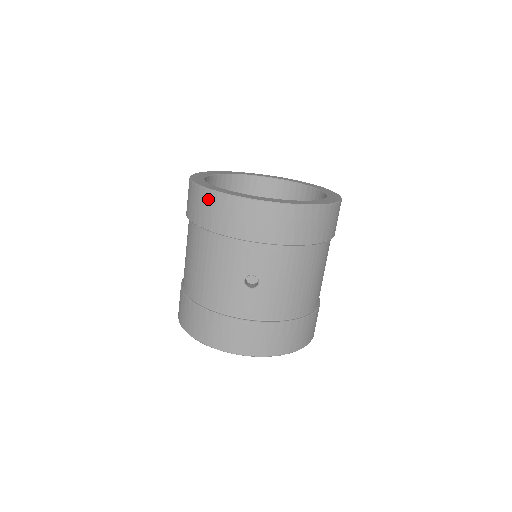
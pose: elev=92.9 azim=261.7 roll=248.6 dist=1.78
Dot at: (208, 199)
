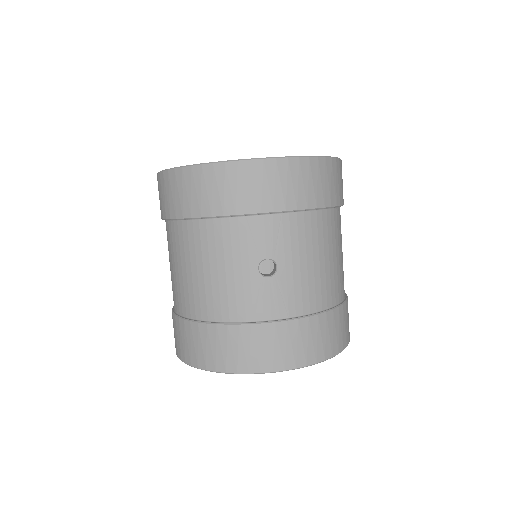
Dot at: (189, 178)
